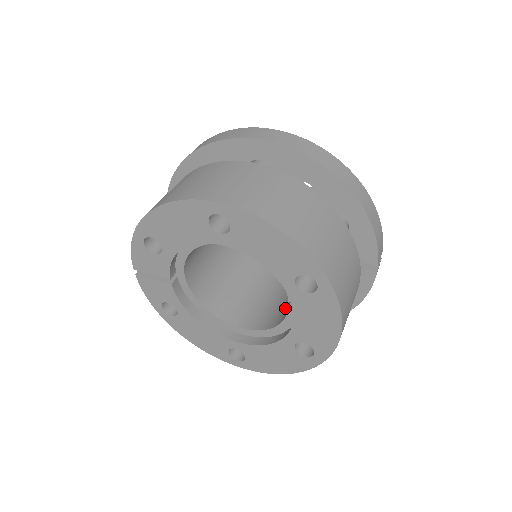
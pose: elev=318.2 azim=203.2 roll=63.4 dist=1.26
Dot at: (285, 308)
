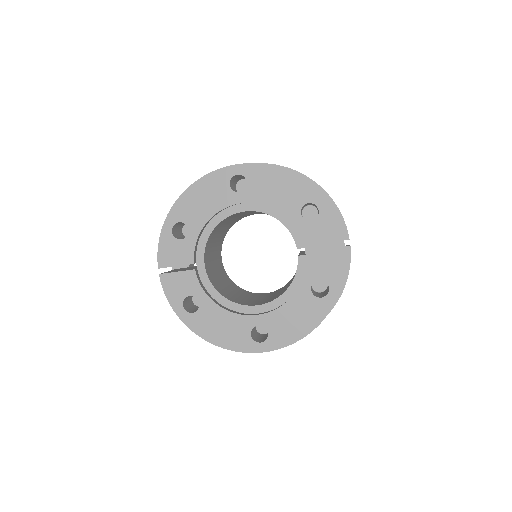
Dot at: occluded
